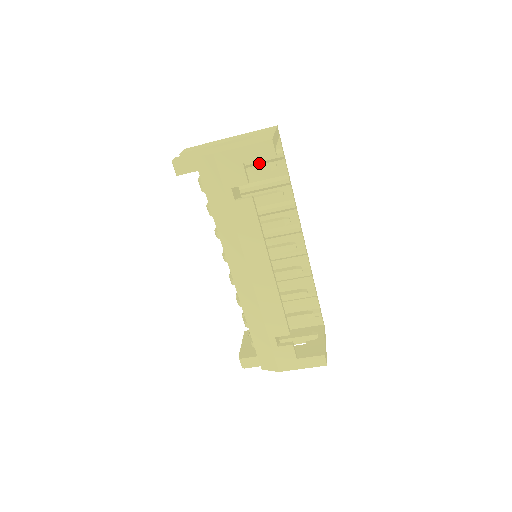
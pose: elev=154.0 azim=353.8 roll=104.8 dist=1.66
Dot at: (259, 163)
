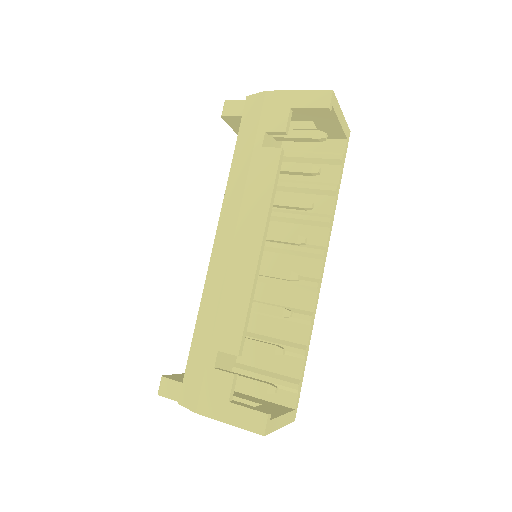
Dot at: (313, 160)
